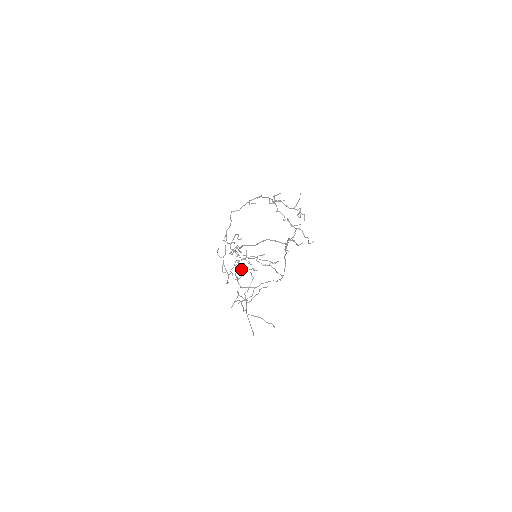
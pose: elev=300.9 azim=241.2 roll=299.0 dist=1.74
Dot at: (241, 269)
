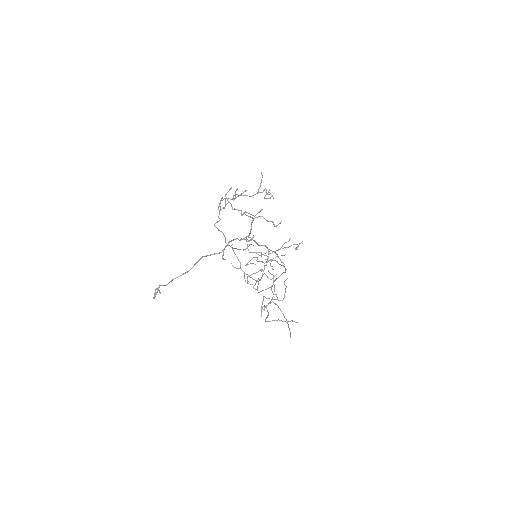
Dot at: (250, 275)
